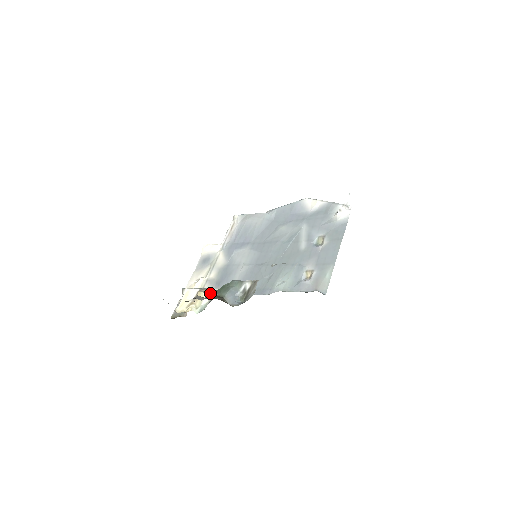
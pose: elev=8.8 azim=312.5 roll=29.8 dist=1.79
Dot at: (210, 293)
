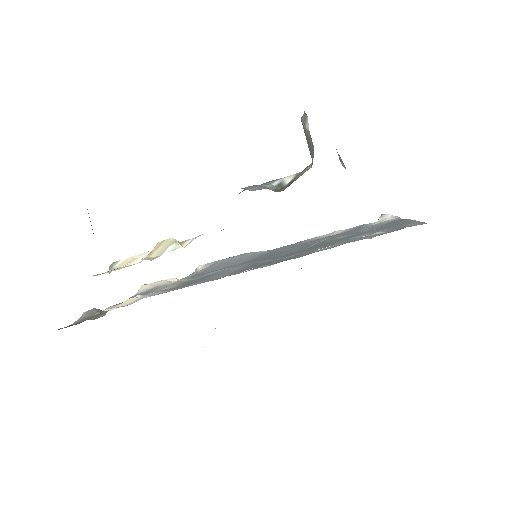
Dot at: (184, 242)
